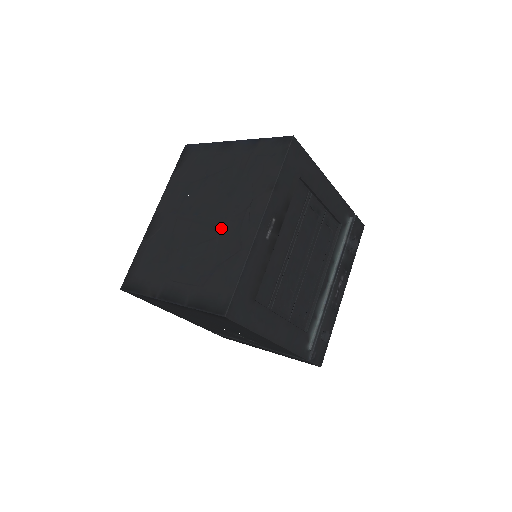
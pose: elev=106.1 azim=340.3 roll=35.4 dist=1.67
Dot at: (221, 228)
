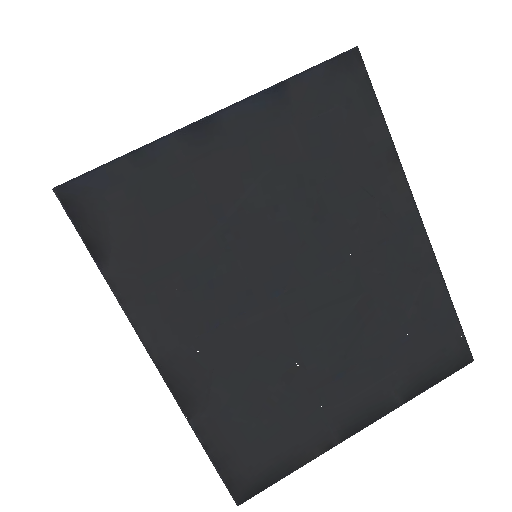
Dot at: (358, 276)
